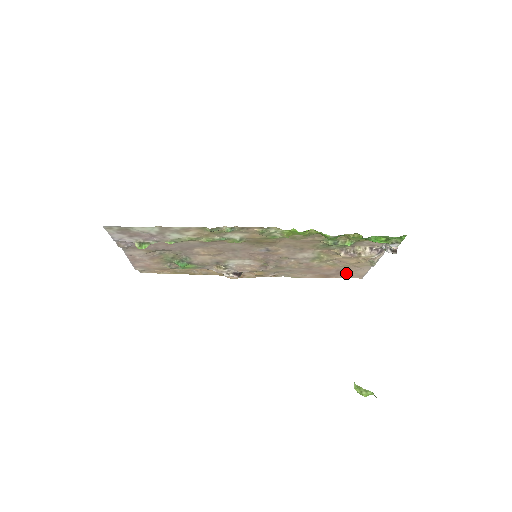
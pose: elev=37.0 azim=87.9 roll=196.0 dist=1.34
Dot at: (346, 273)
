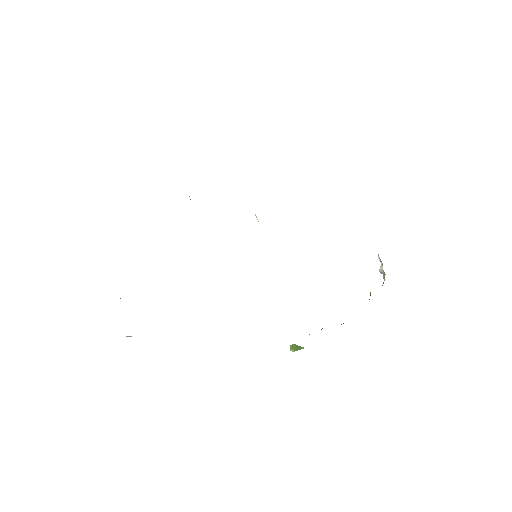
Dot at: occluded
